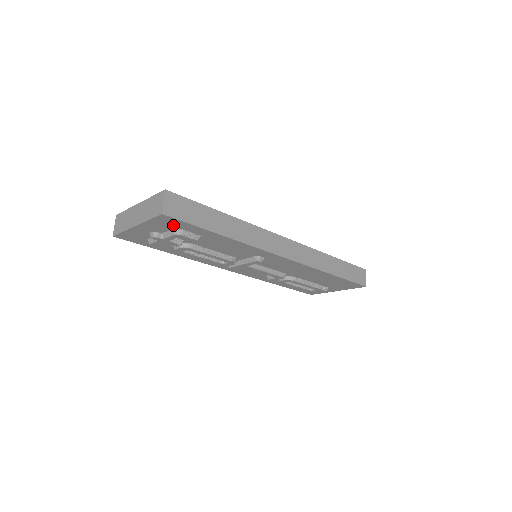
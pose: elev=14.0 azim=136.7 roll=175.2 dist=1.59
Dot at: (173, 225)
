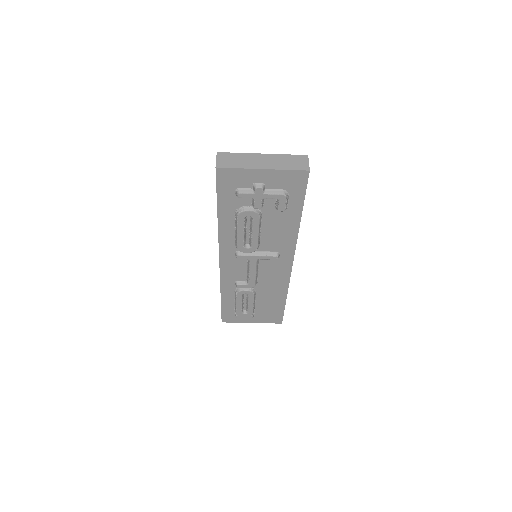
Dot at: (292, 186)
